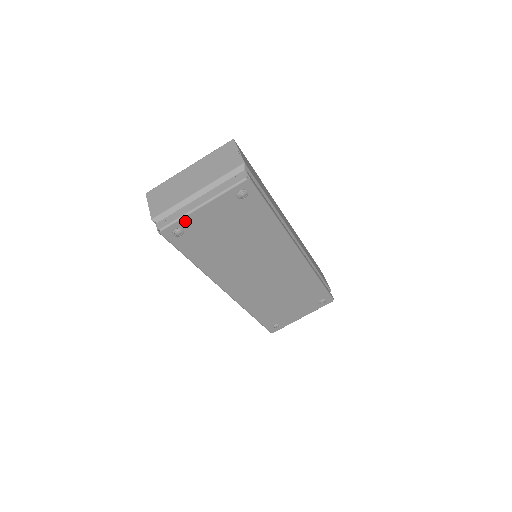
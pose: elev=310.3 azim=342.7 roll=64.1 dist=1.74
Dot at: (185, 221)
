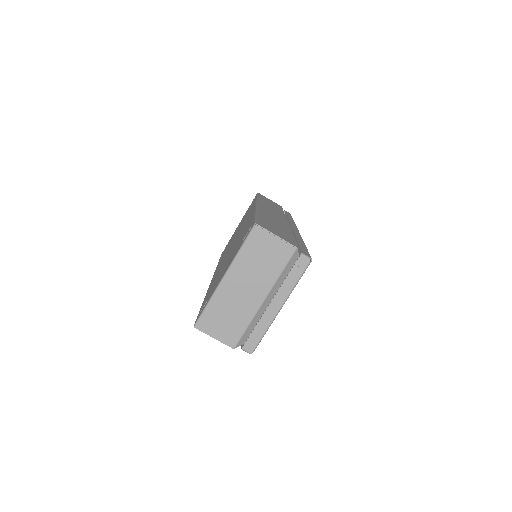
Dot at: occluded
